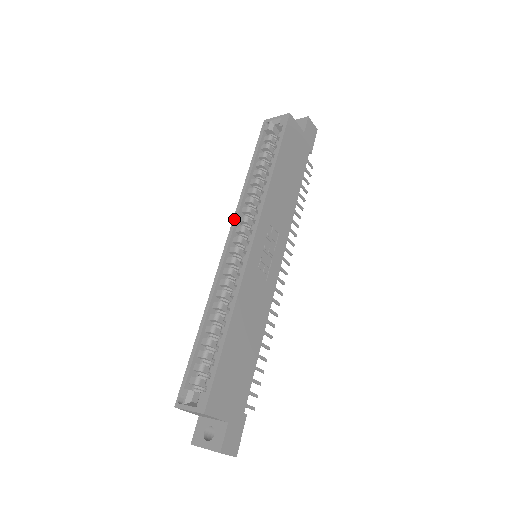
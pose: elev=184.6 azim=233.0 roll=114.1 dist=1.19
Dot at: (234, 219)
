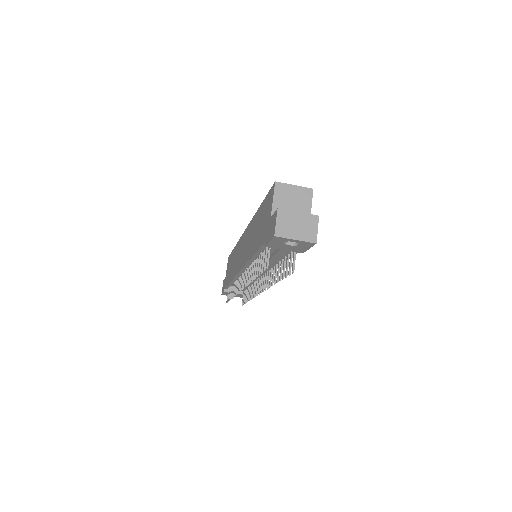
Dot at: occluded
